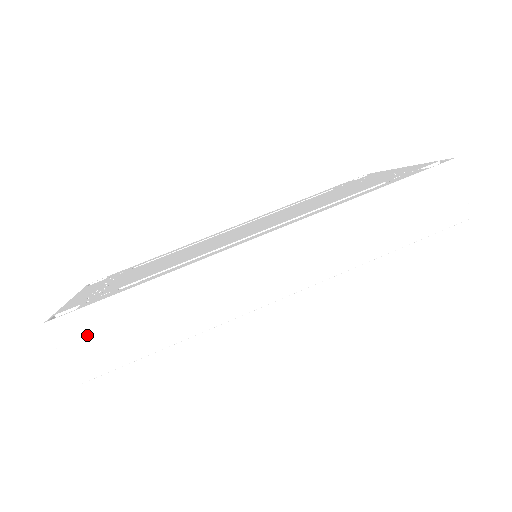
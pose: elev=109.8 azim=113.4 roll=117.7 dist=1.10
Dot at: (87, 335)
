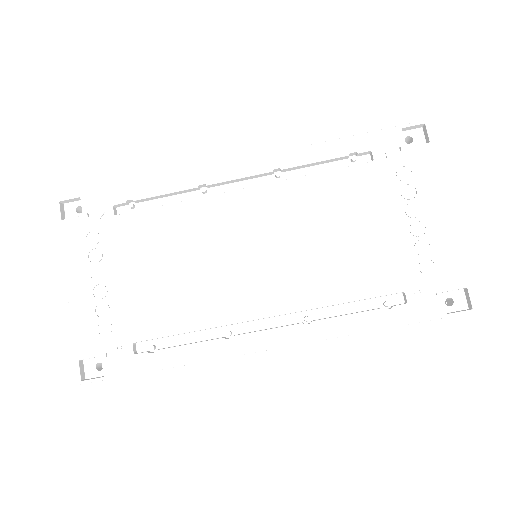
Dot at: occluded
